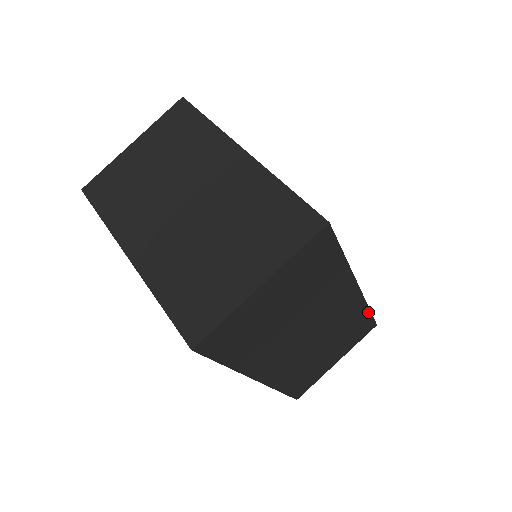
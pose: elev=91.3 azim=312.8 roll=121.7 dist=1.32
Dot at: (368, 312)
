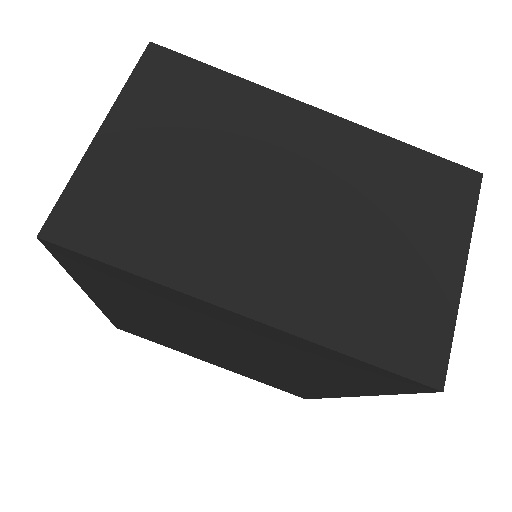
Dot at: occluded
